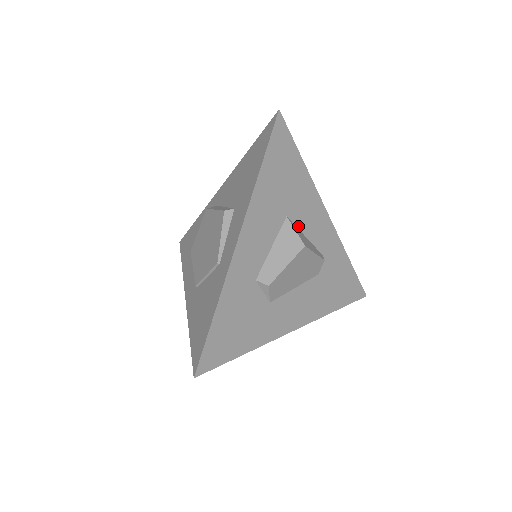
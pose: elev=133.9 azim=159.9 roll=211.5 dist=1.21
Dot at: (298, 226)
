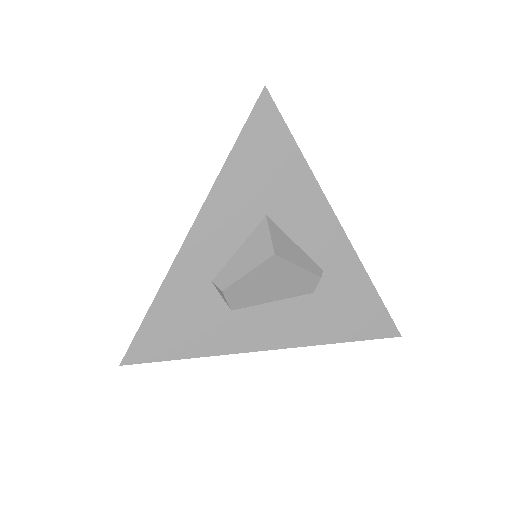
Dot at: (285, 229)
